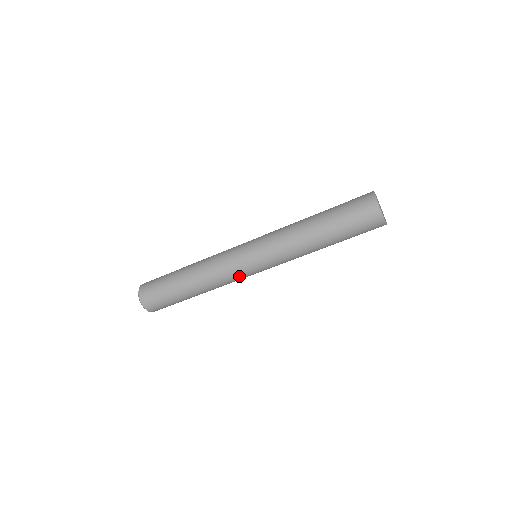
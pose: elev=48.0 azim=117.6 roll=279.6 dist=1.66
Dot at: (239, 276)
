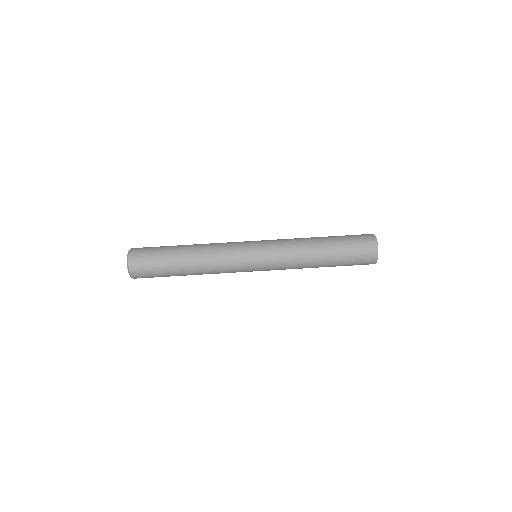
Dot at: (237, 267)
